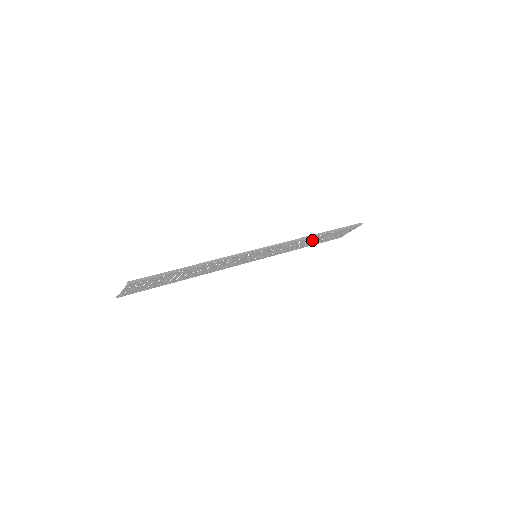
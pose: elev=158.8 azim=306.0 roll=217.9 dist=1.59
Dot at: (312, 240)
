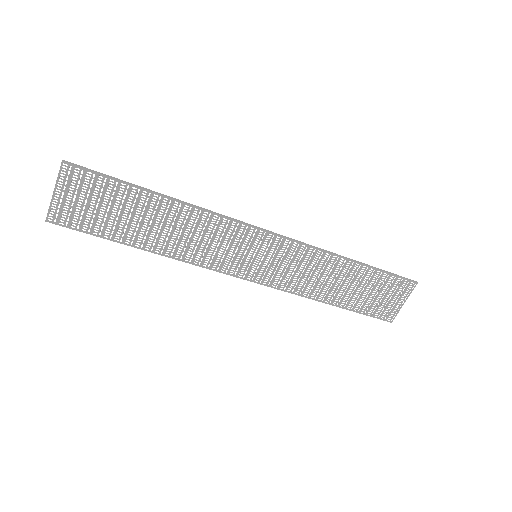
Dot at: (342, 278)
